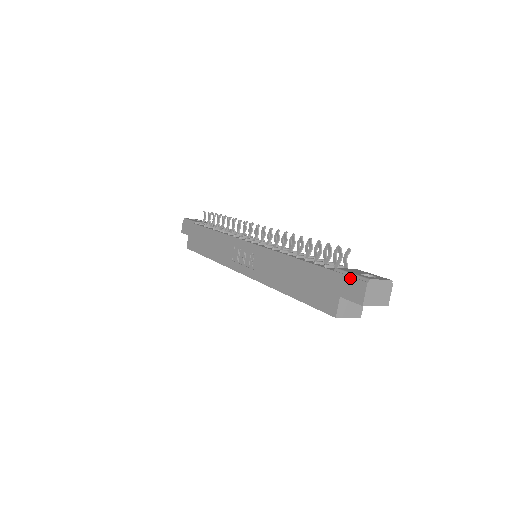
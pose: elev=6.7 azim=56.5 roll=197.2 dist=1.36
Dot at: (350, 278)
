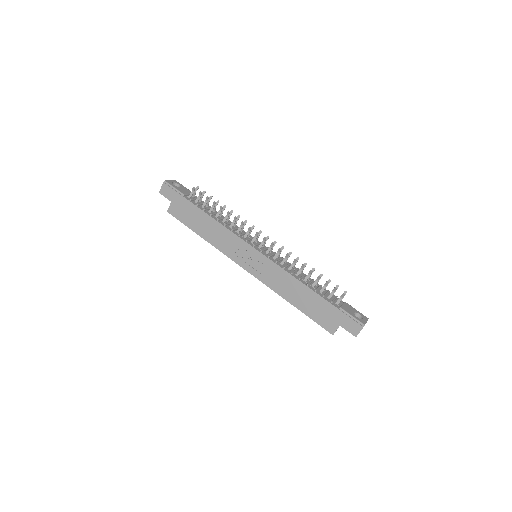
Dot at: (351, 319)
